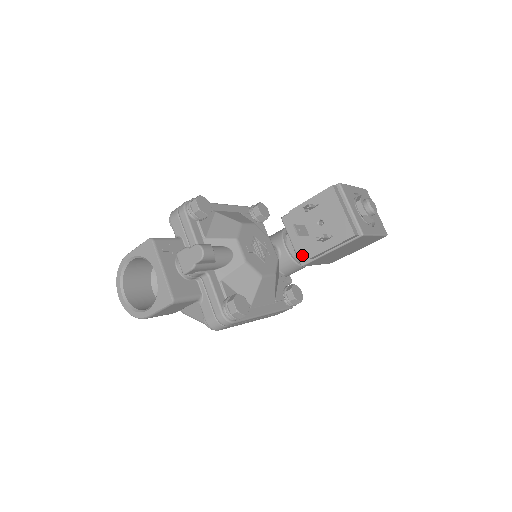
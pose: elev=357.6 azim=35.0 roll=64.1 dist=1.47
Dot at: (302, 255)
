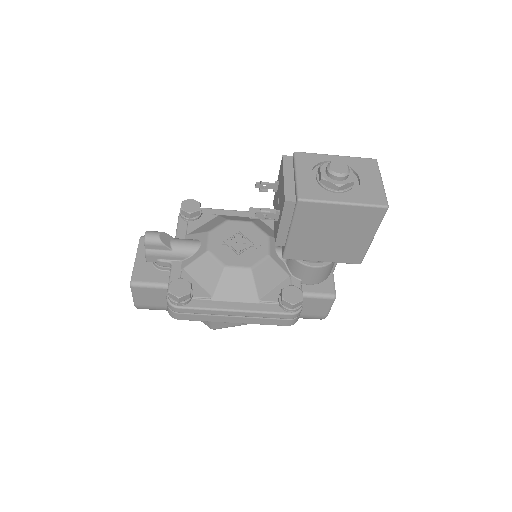
Dot at: (282, 246)
